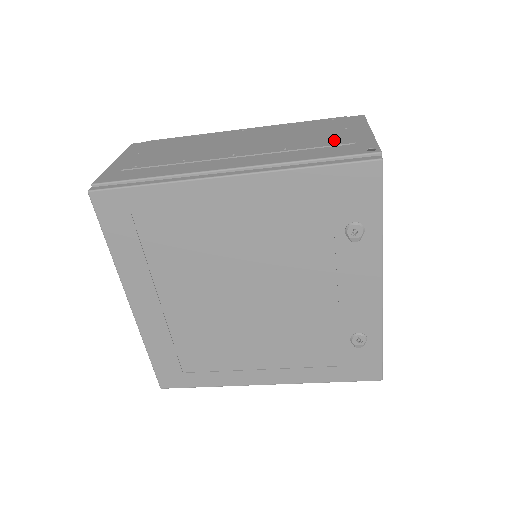
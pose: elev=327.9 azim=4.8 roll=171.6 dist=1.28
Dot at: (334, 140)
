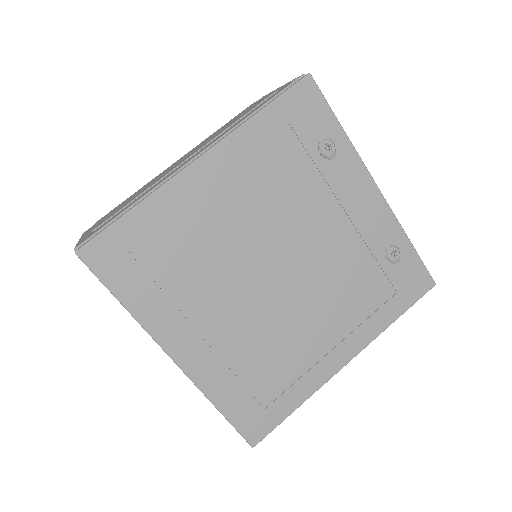
Dot at: (260, 102)
